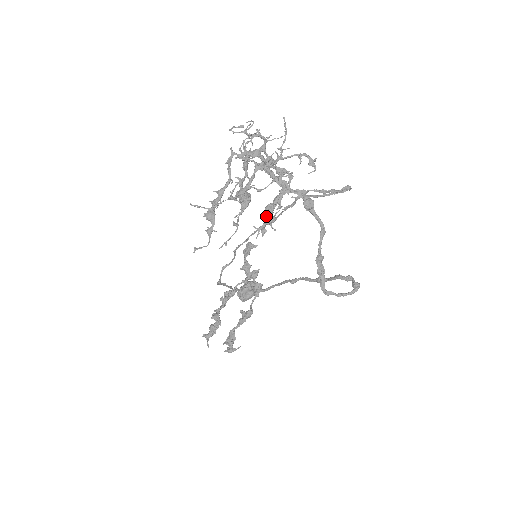
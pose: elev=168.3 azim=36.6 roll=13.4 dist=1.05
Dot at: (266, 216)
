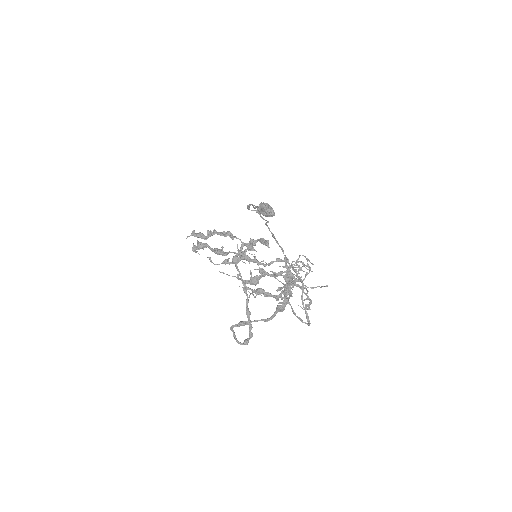
Dot at: (255, 291)
